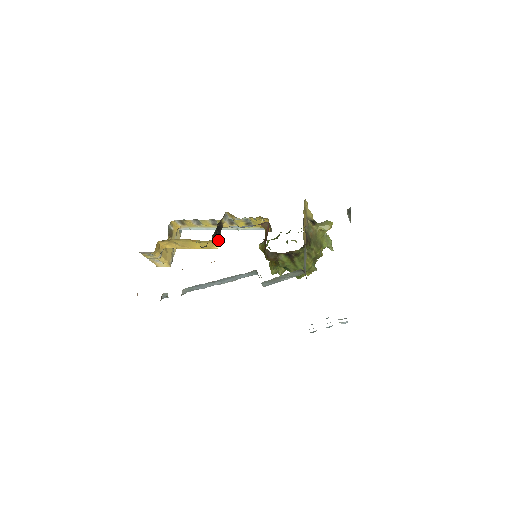
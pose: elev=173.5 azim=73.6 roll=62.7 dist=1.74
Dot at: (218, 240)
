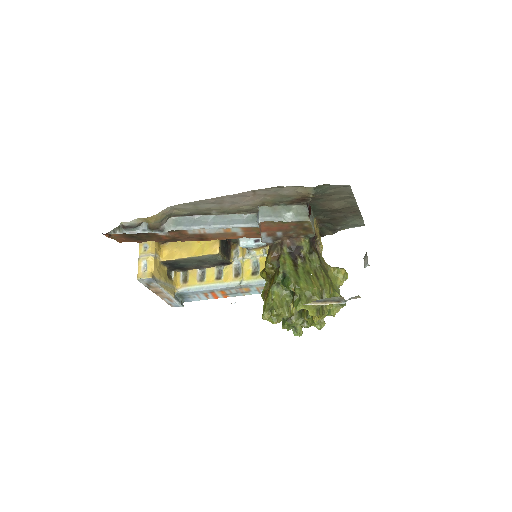
Dot at: (221, 252)
